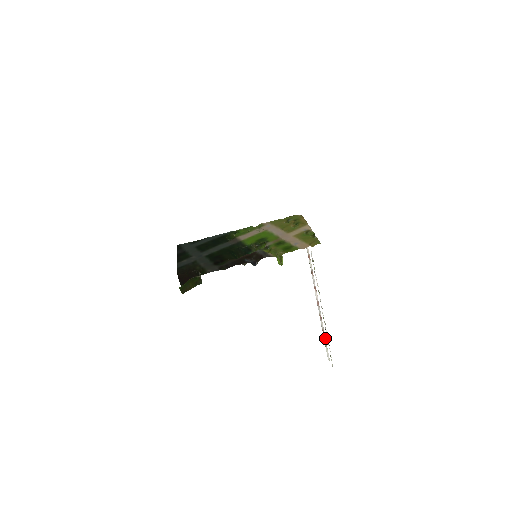
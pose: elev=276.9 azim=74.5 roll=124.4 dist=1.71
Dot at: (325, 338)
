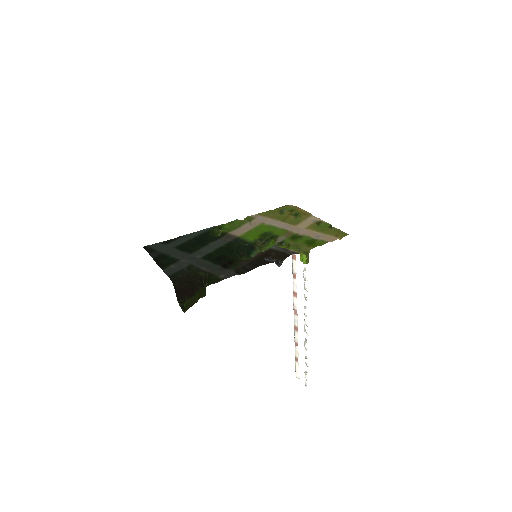
Dot at: (298, 352)
